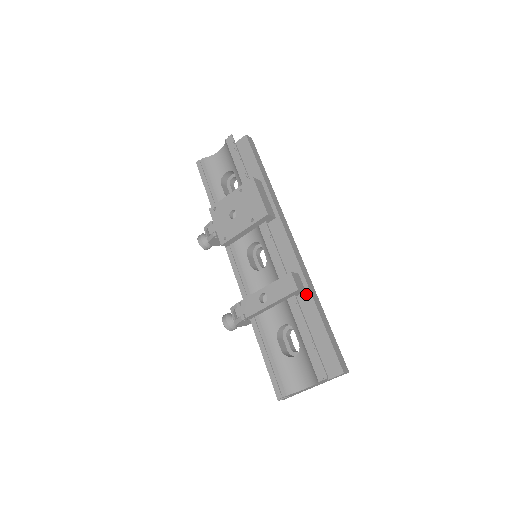
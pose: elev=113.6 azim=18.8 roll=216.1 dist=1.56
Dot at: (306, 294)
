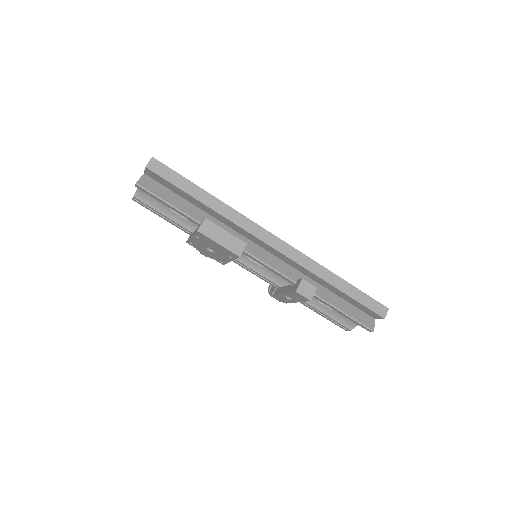
Dot at: (319, 280)
